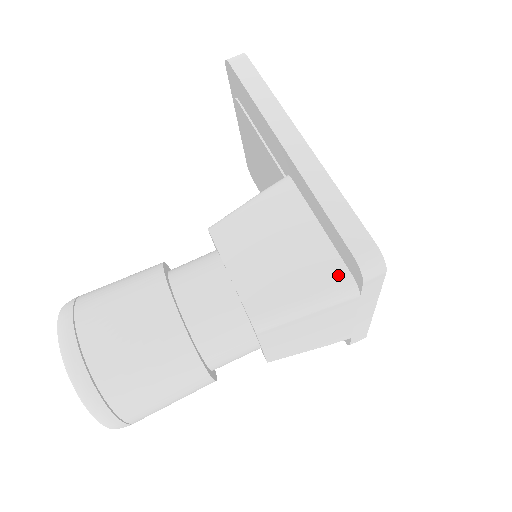
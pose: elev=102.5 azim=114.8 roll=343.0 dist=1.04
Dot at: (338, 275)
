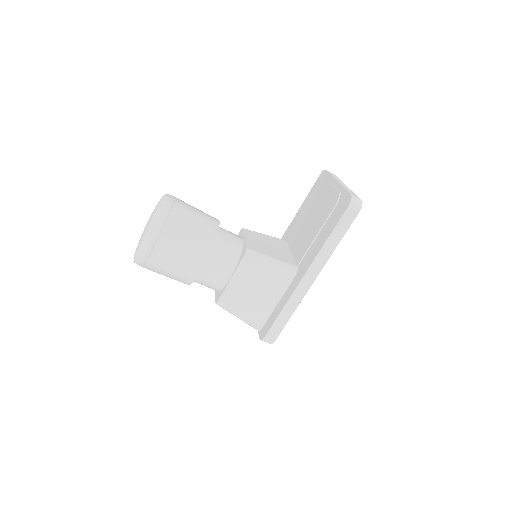
Dot at: (259, 323)
